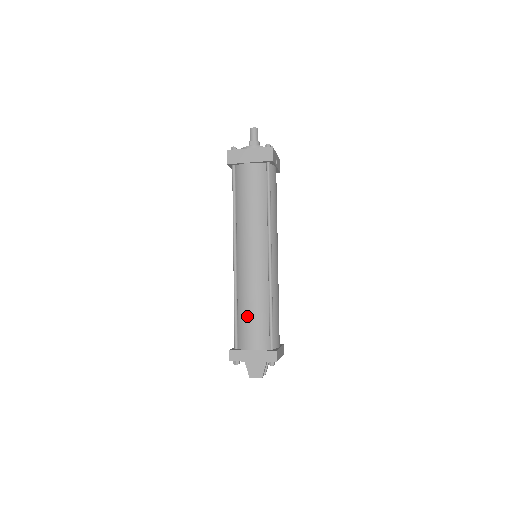
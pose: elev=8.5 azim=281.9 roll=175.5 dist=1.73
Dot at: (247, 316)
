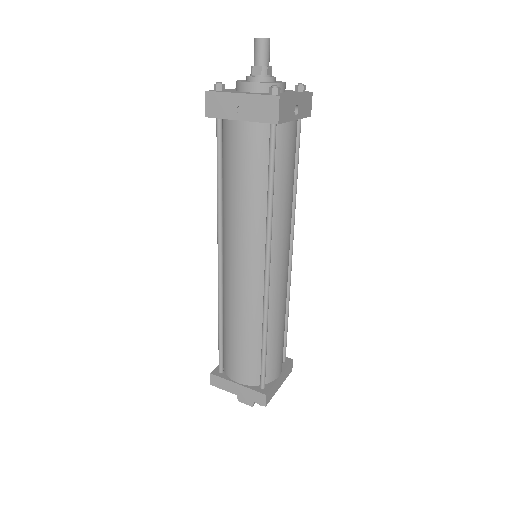
Dot at: (232, 343)
